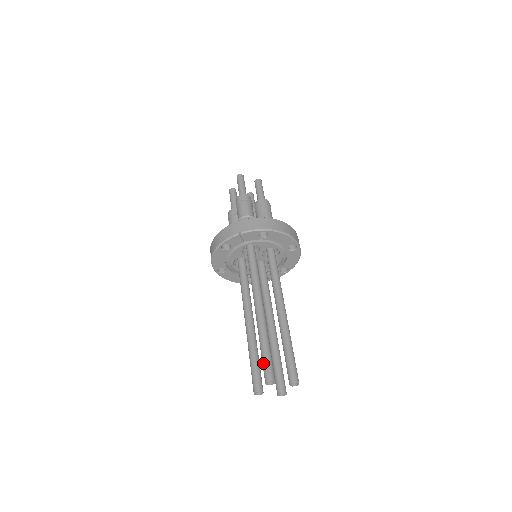
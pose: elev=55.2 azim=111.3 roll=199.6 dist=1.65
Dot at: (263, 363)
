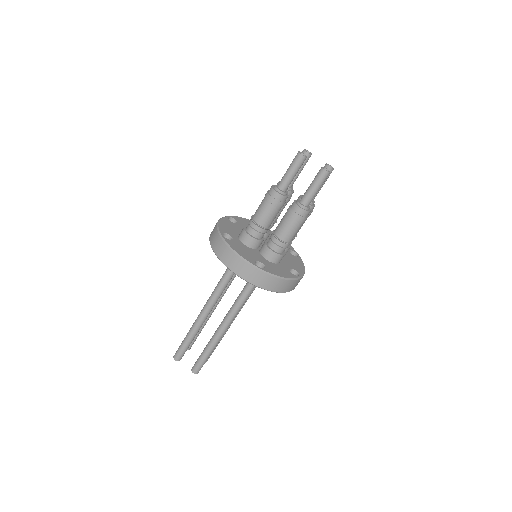
Dot at: (201, 363)
